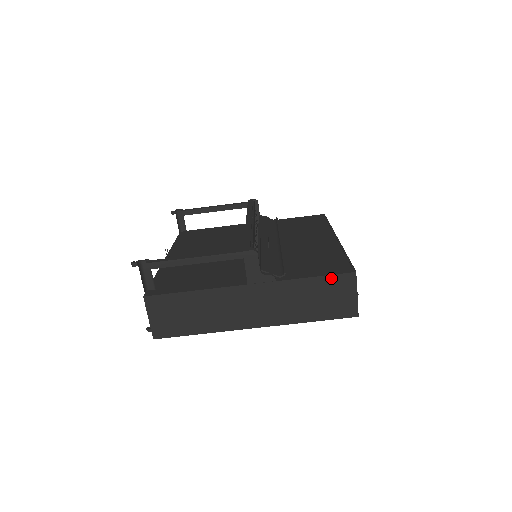
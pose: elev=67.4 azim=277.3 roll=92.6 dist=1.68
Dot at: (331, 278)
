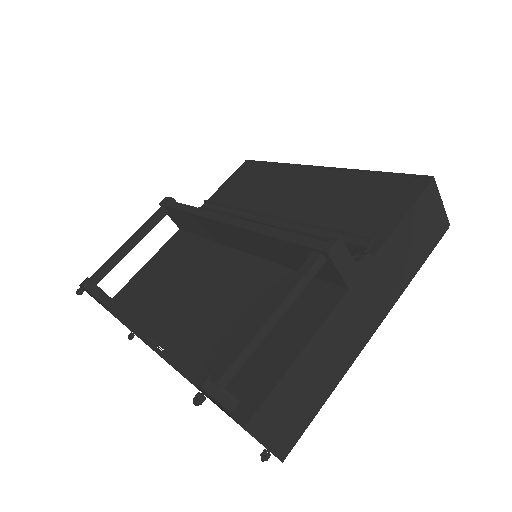
Dot at: (417, 204)
